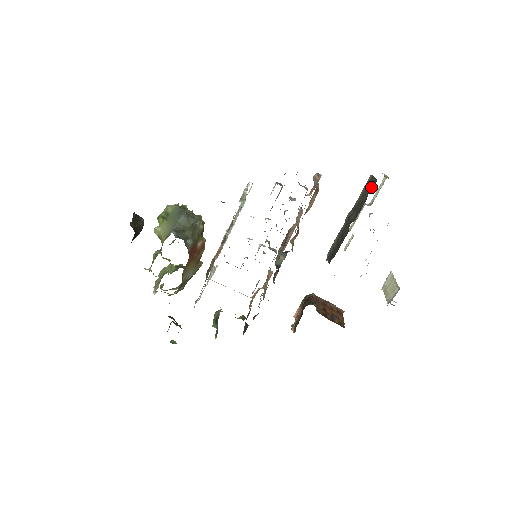
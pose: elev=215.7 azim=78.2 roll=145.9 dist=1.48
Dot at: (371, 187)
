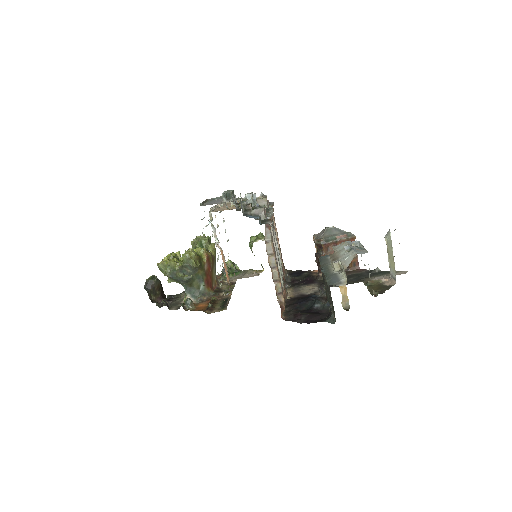
Dot at: (333, 314)
